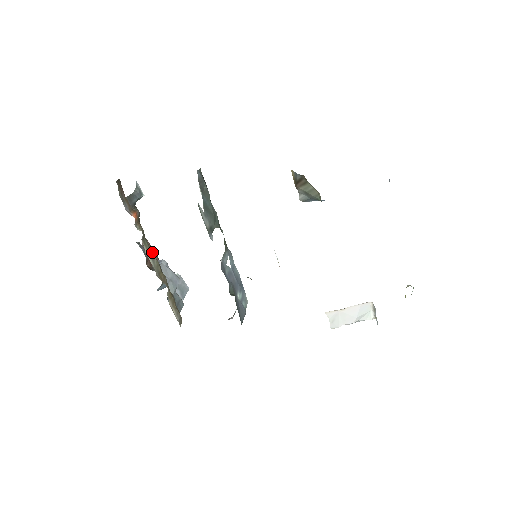
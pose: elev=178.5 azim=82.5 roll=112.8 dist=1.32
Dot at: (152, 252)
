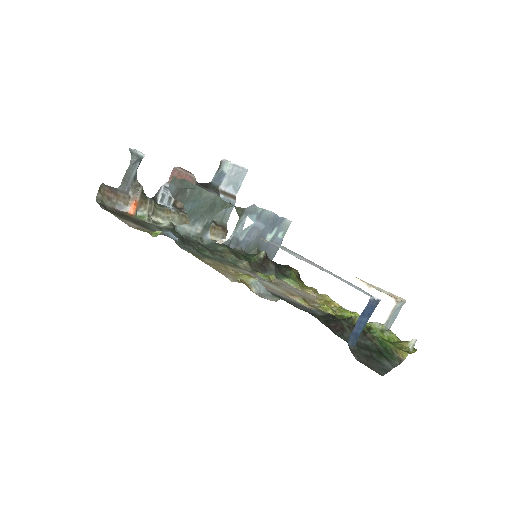
Dot at: (170, 213)
